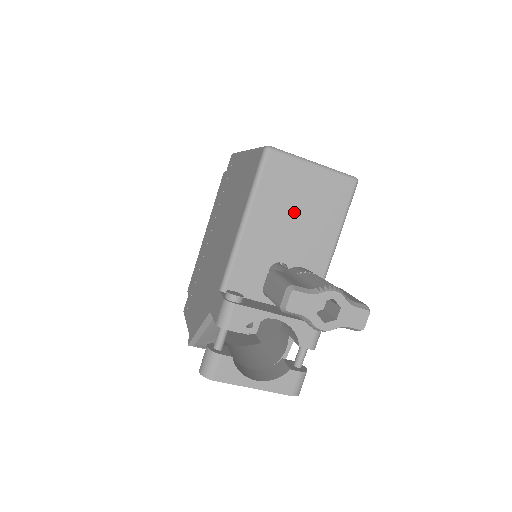
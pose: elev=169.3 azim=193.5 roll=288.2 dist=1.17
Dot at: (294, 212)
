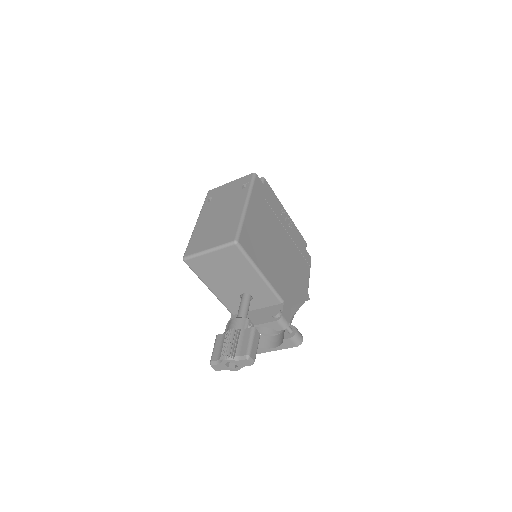
Dot at: (224, 274)
